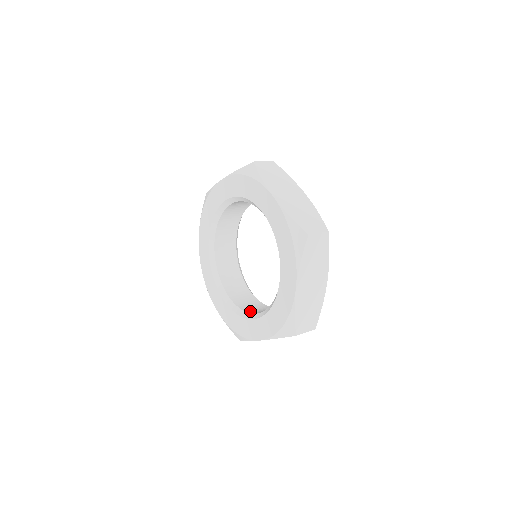
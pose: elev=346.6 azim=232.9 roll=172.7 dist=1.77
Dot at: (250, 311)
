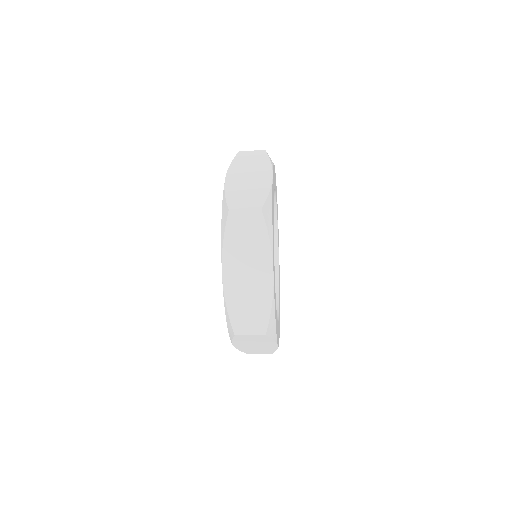
Dot at: occluded
